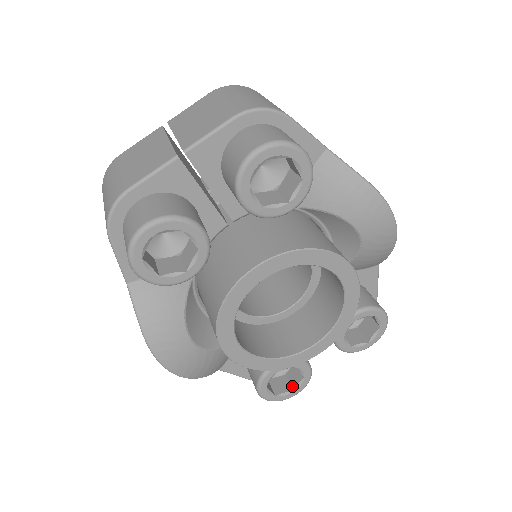
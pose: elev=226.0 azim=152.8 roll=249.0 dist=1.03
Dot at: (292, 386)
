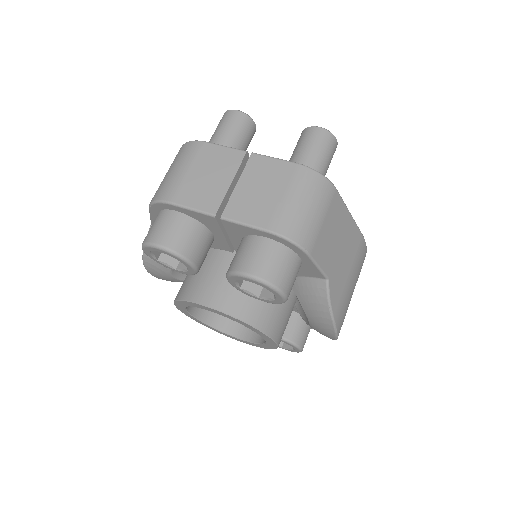
Dot at: occluded
